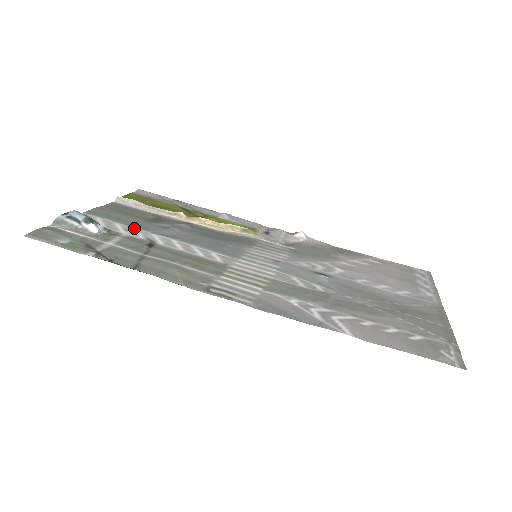
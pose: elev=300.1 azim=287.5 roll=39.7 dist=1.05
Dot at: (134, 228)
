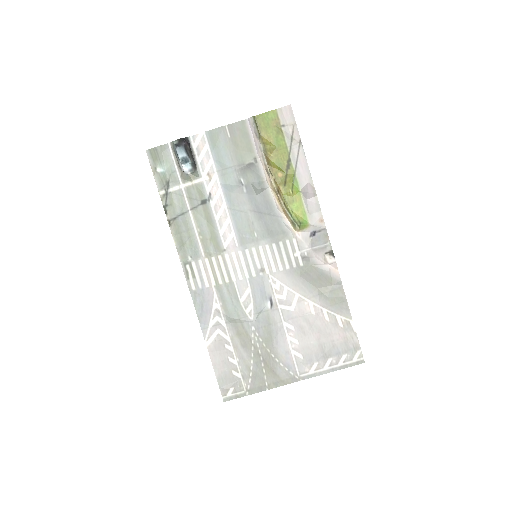
Dot at: (216, 174)
